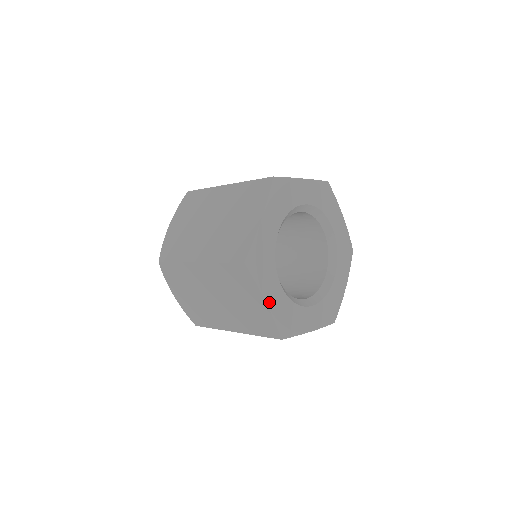
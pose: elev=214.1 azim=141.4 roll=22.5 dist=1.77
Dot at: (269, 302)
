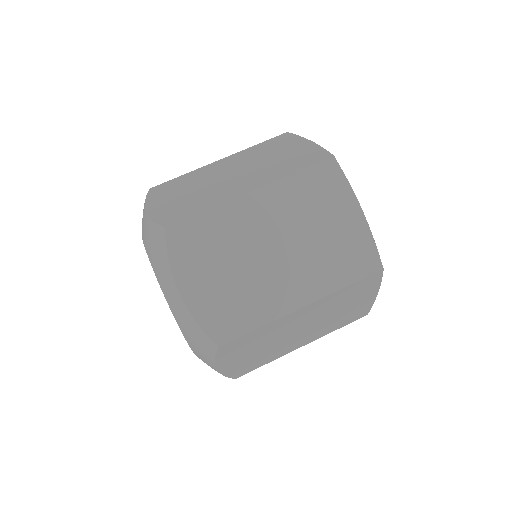
Dot at: occluded
